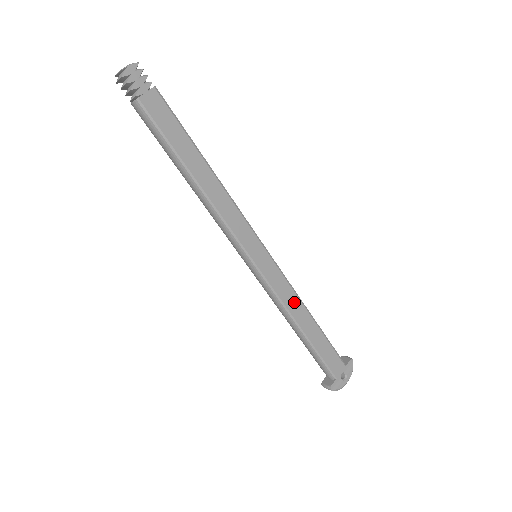
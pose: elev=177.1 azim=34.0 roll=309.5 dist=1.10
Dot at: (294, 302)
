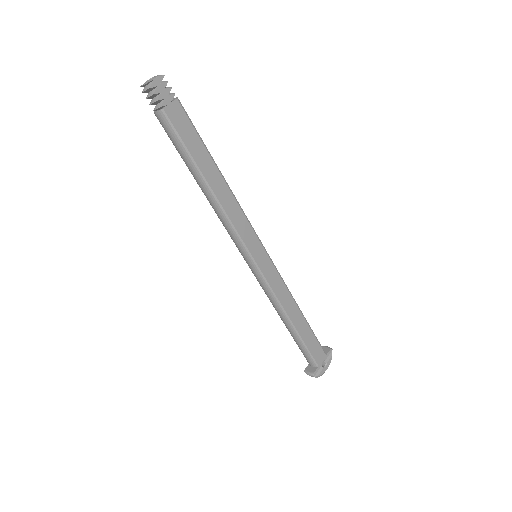
Dot at: (287, 298)
